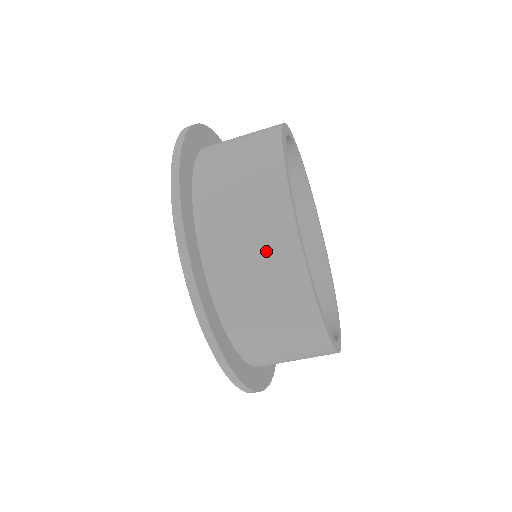
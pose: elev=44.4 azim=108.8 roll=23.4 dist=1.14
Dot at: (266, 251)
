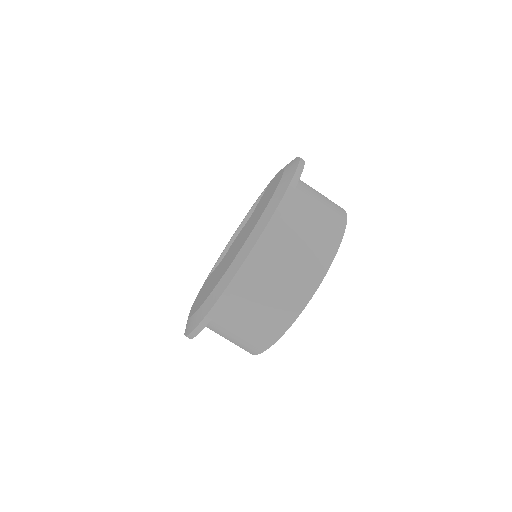
Dot at: (329, 208)
